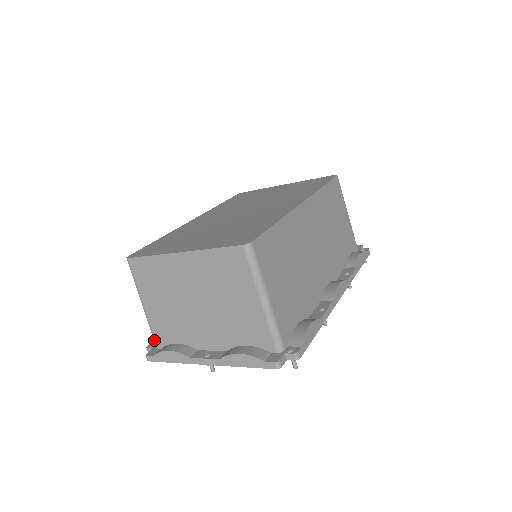
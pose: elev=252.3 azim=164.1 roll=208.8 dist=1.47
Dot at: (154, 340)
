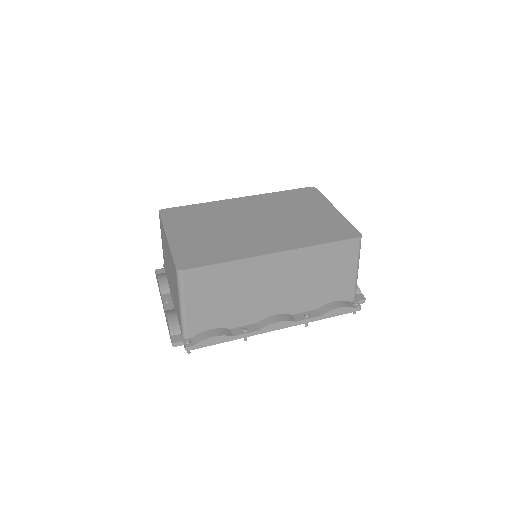
Dot at: occluded
